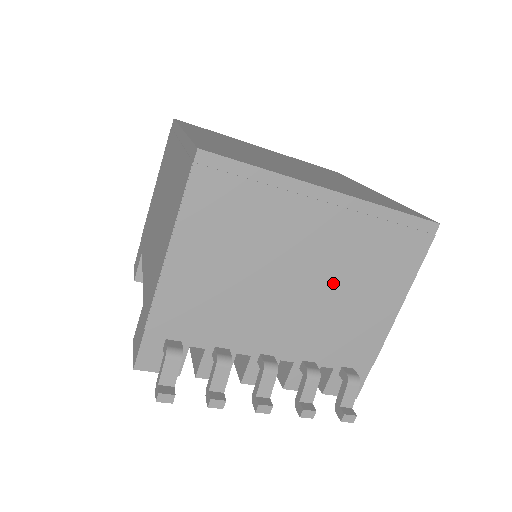
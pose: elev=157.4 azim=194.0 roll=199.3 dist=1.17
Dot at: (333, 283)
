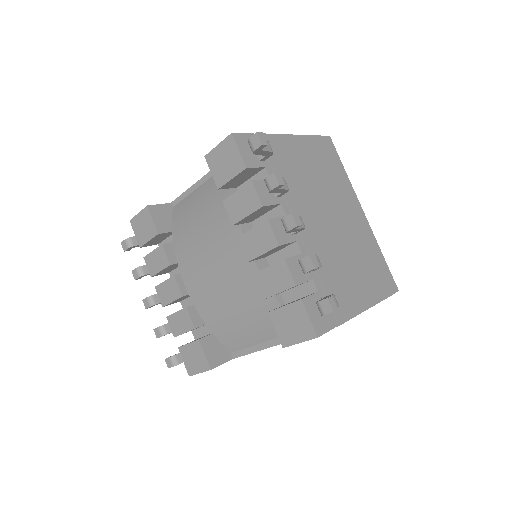
Dot at: (345, 245)
